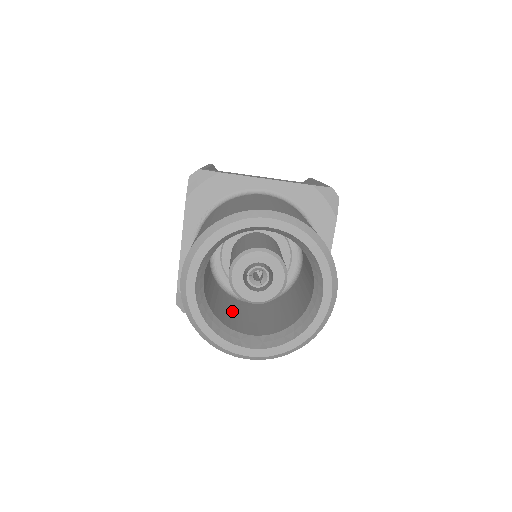
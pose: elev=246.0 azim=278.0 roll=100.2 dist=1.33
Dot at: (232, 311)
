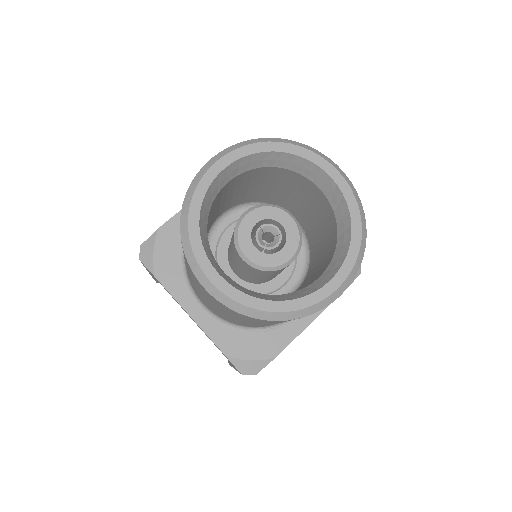
Dot at: occluded
